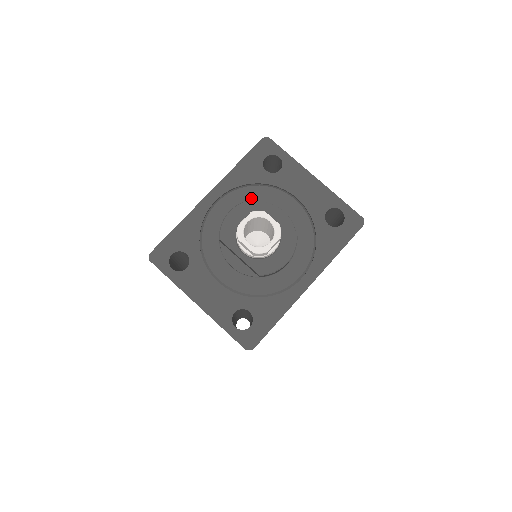
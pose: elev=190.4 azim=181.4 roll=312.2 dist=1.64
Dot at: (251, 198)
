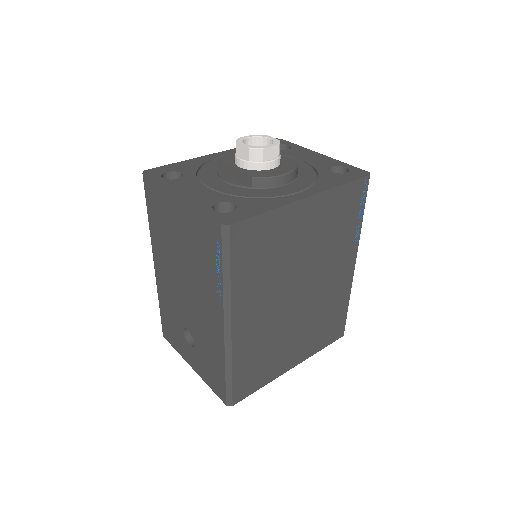
Dot at: occluded
